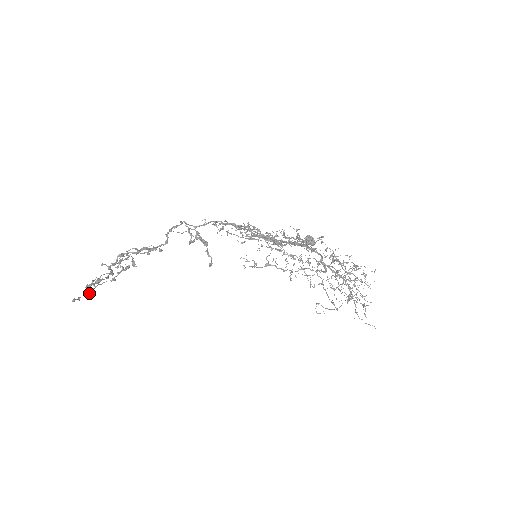
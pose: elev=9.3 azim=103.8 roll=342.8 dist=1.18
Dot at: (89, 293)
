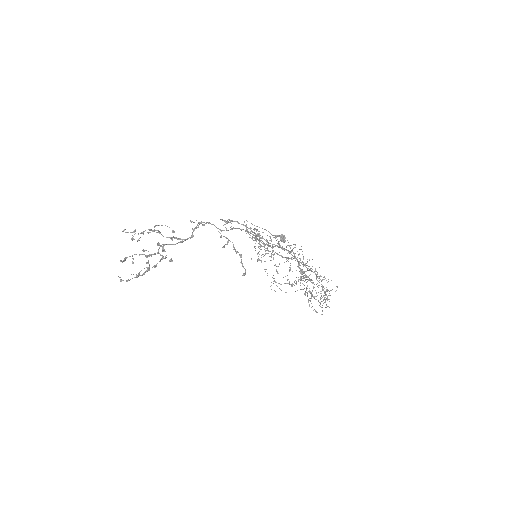
Dot at: (137, 277)
